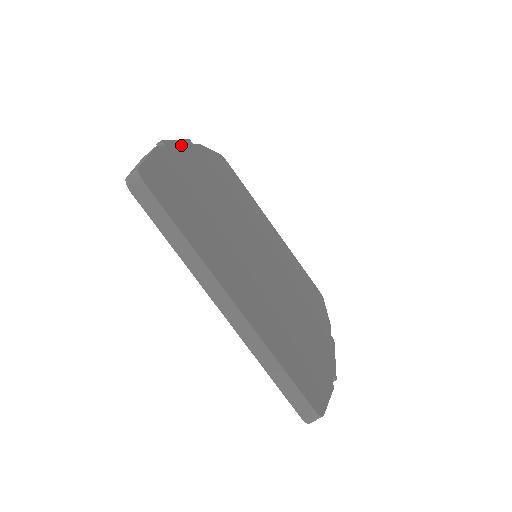
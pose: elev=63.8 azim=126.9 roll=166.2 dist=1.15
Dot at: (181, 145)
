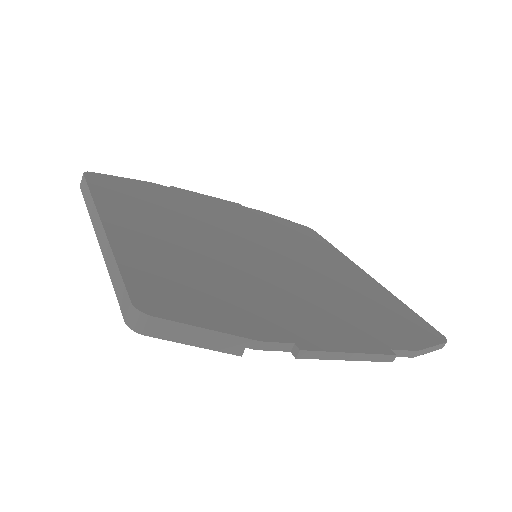
Dot at: (209, 198)
